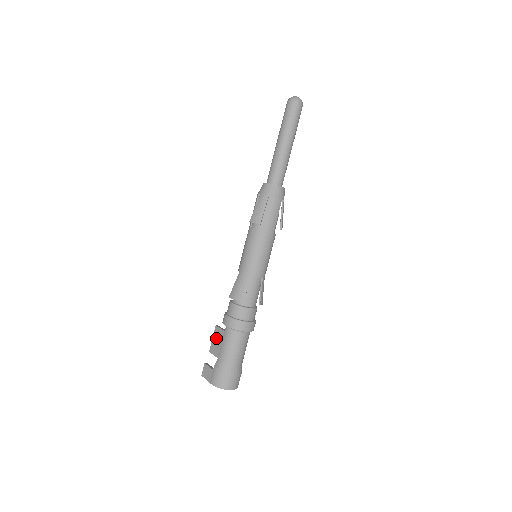
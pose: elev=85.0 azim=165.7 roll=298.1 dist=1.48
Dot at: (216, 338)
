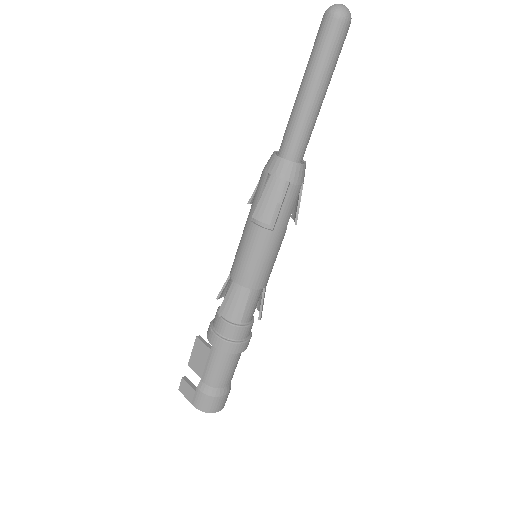
Dot at: (198, 353)
